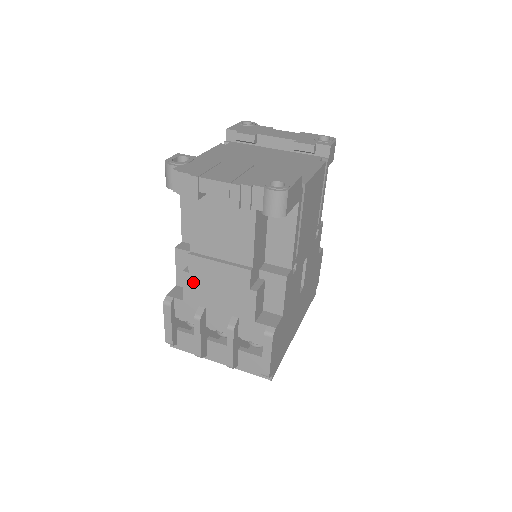
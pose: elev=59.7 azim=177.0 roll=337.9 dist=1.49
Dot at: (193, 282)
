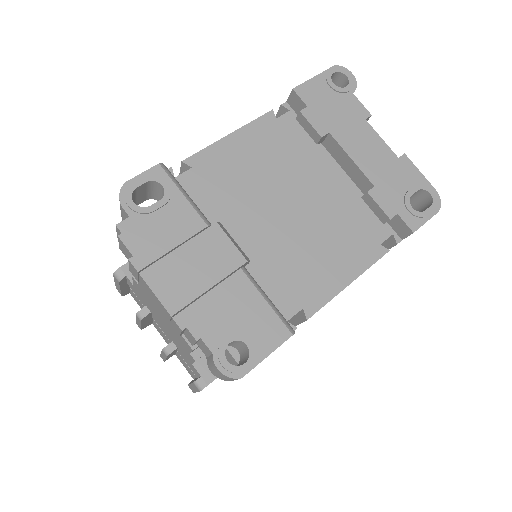
Dot at: (141, 292)
